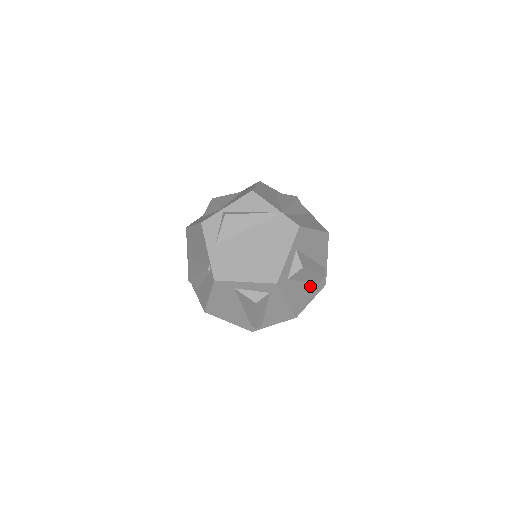
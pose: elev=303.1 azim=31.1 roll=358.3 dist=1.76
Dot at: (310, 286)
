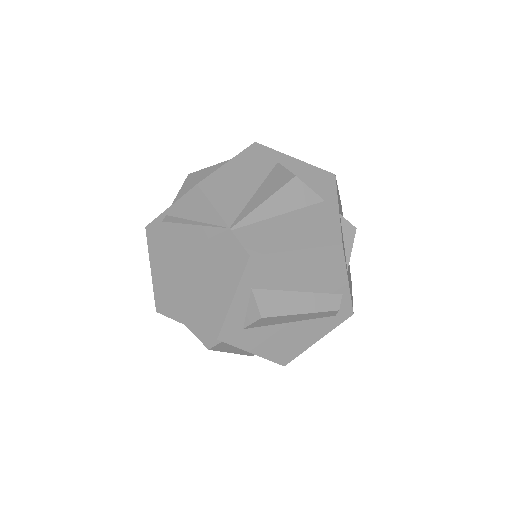
Dot at: (309, 324)
